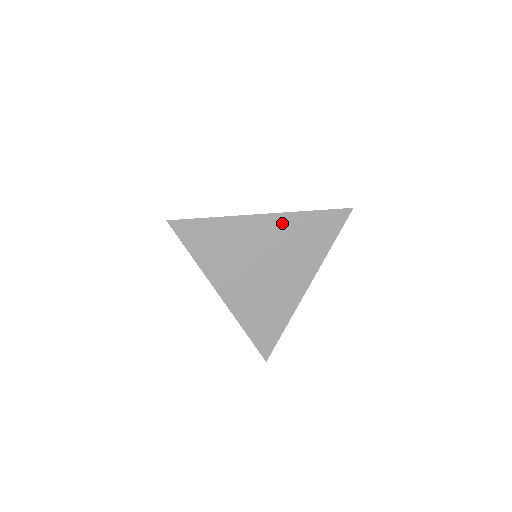
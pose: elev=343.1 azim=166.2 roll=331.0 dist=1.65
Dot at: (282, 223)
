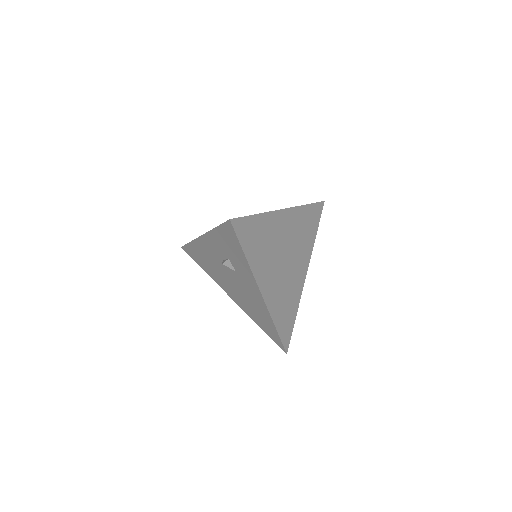
Dot at: (293, 217)
